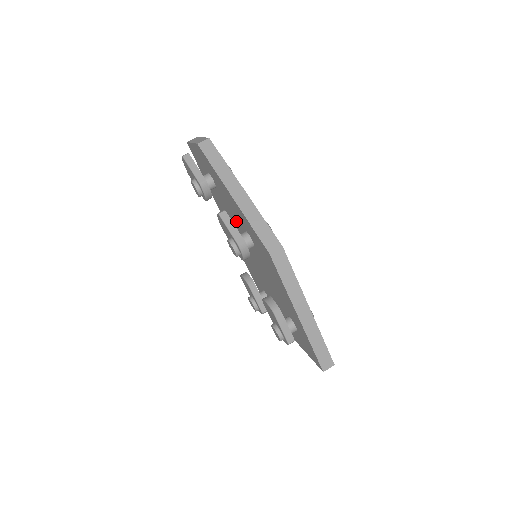
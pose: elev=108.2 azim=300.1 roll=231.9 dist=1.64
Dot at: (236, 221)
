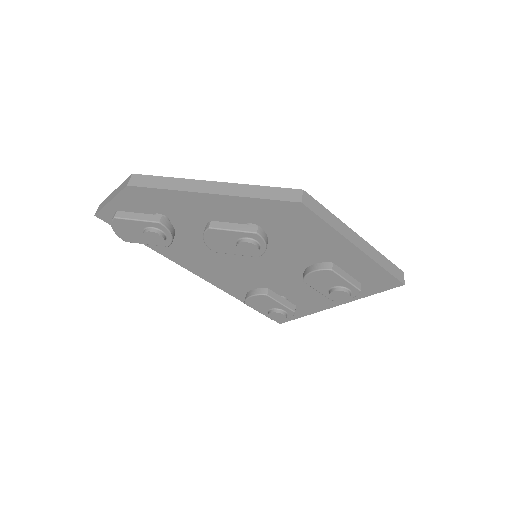
Dot at: occluded
